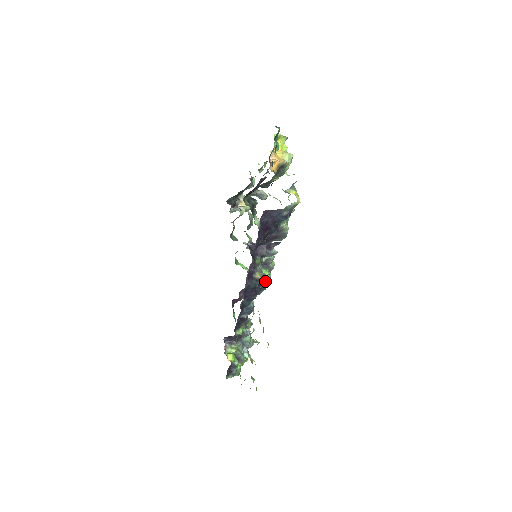
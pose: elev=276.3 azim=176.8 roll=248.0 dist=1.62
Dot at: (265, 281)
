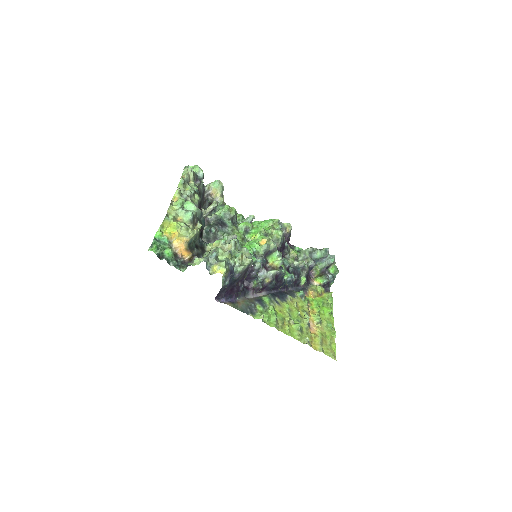
Dot at: (277, 274)
